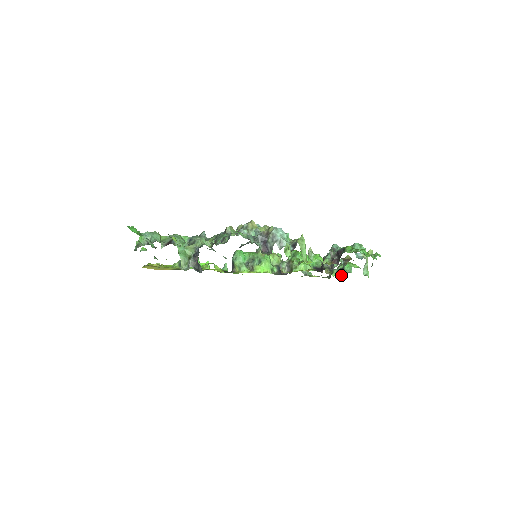
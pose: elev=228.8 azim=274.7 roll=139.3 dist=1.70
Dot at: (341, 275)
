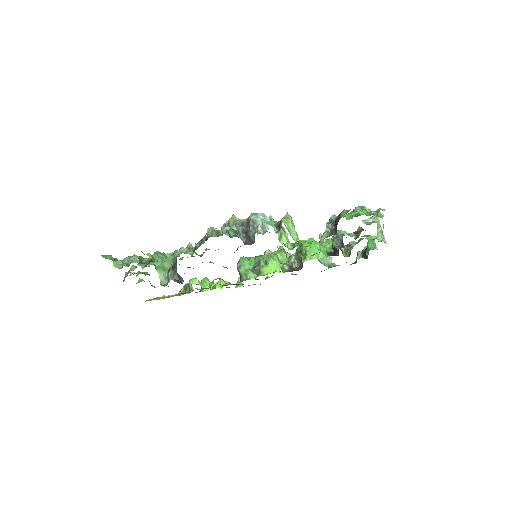
Dot at: (366, 255)
